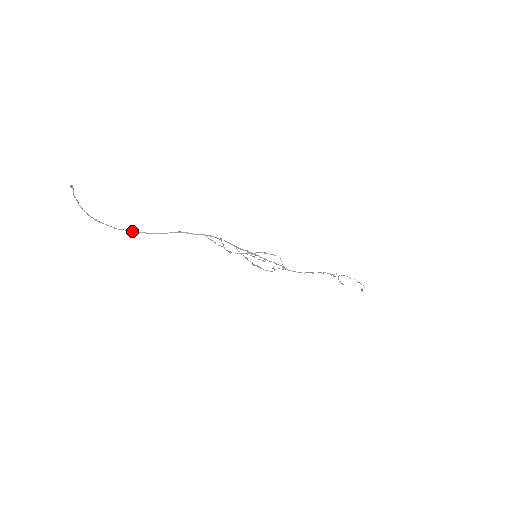
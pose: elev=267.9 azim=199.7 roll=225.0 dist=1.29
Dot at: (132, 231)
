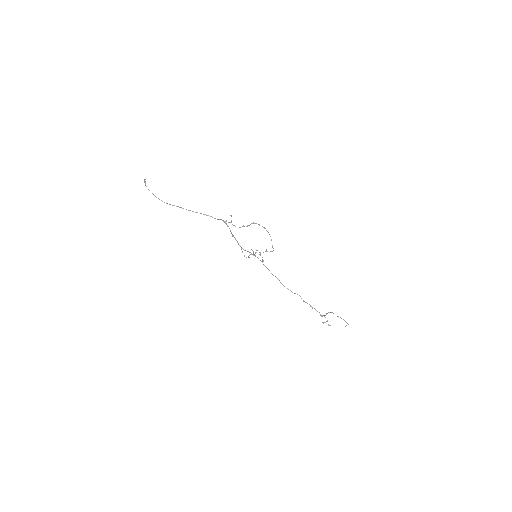
Dot at: (173, 205)
